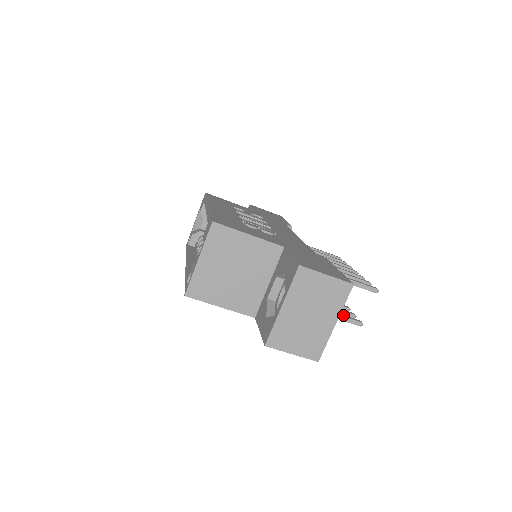
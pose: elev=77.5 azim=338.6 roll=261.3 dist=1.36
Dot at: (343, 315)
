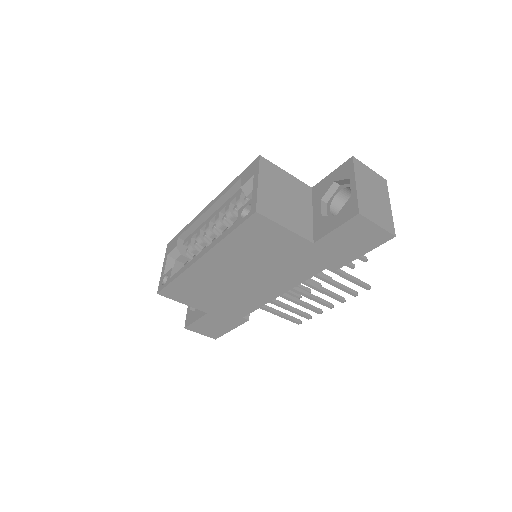
Dot at: (355, 279)
